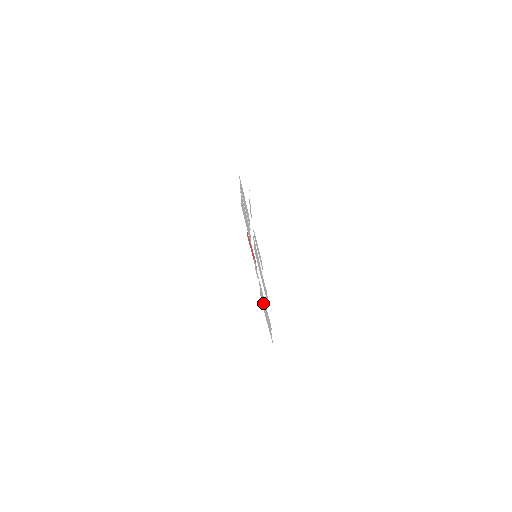
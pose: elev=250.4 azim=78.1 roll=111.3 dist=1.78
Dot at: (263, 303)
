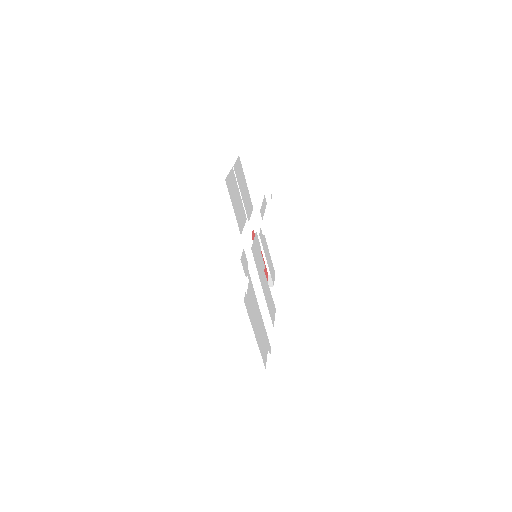
Dot at: (252, 310)
